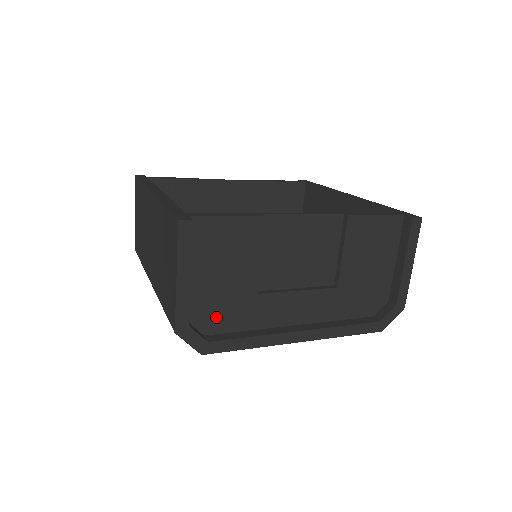
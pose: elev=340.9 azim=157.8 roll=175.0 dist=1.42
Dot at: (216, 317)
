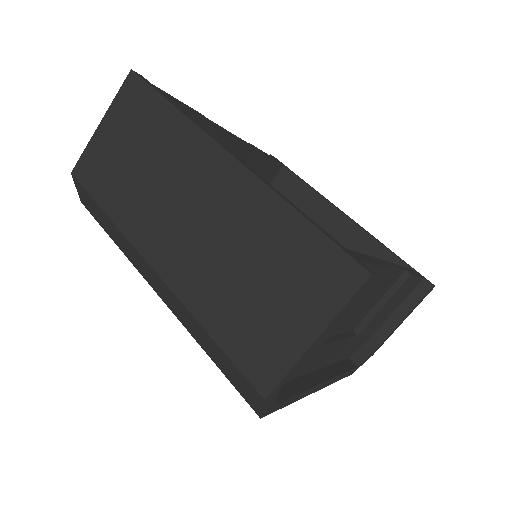
Dot at: occluded
